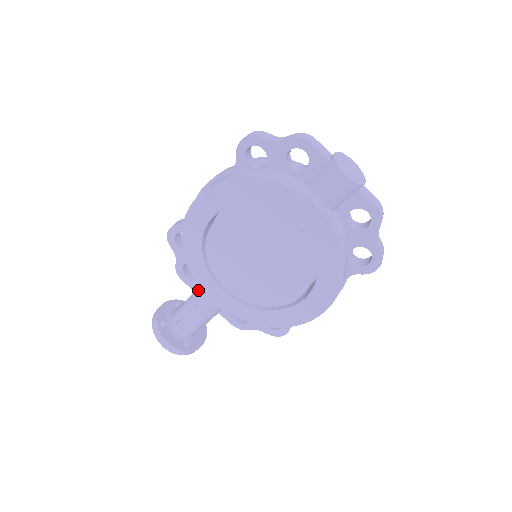
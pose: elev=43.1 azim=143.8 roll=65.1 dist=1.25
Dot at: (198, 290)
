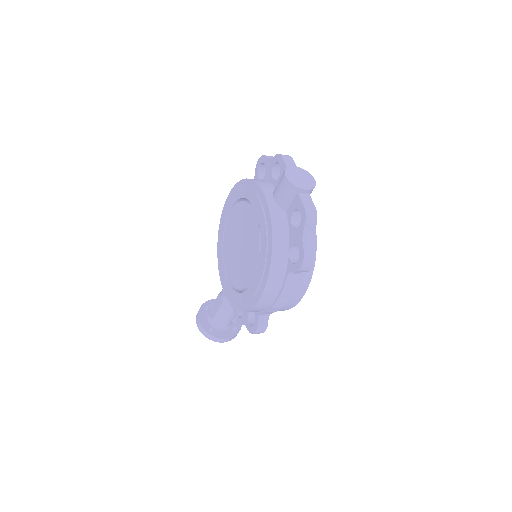
Dot at: occluded
